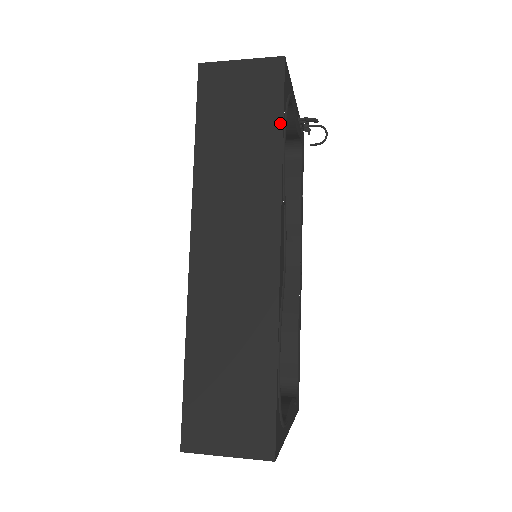
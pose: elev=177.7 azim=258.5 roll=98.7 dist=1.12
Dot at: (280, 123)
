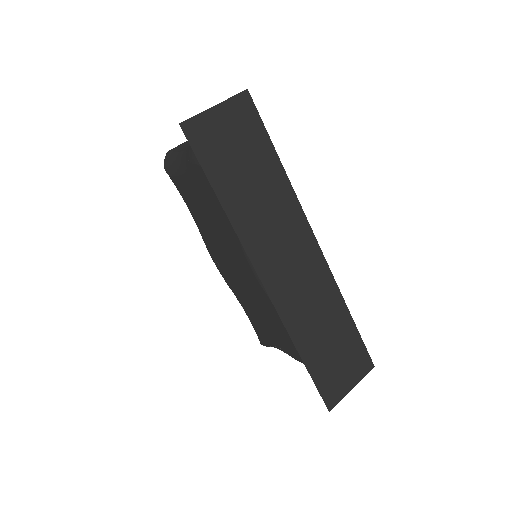
Dot at: (273, 150)
